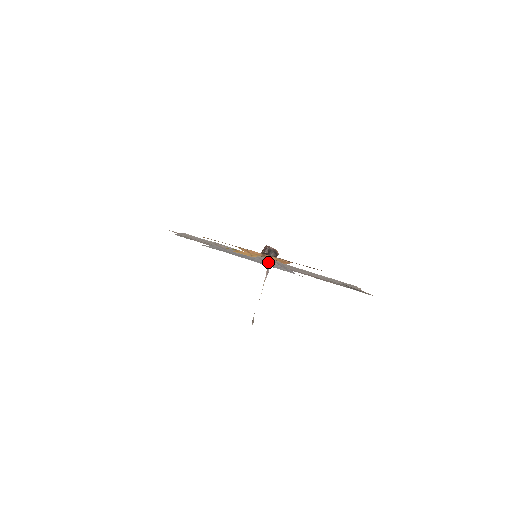
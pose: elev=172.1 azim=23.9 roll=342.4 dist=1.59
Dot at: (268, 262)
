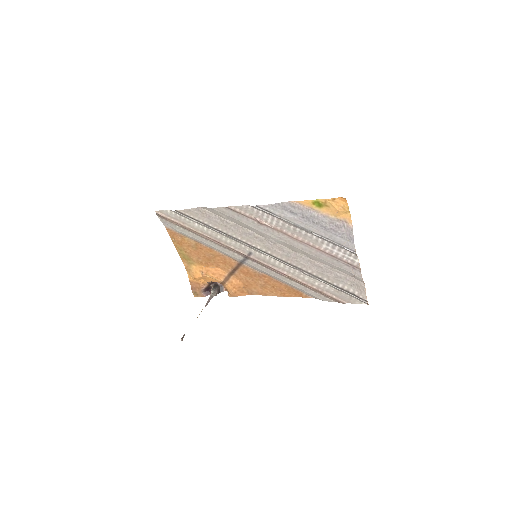
Dot at: (335, 227)
